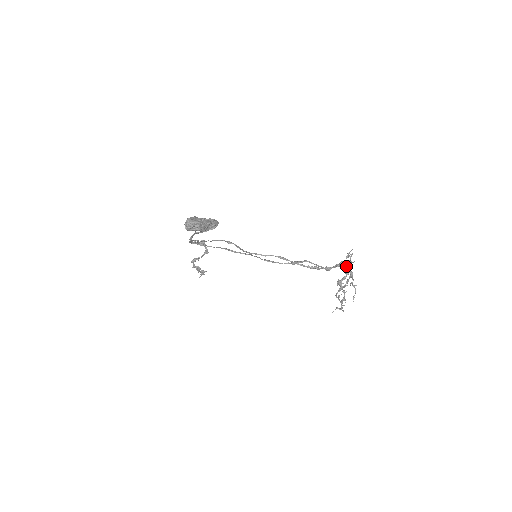
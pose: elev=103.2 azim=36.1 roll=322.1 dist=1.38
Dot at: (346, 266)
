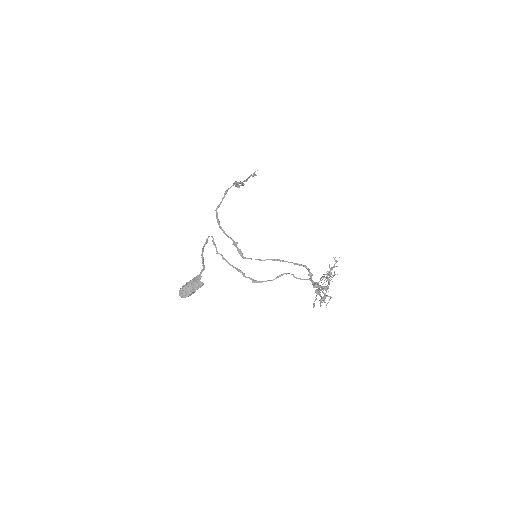
Dot at: (319, 287)
